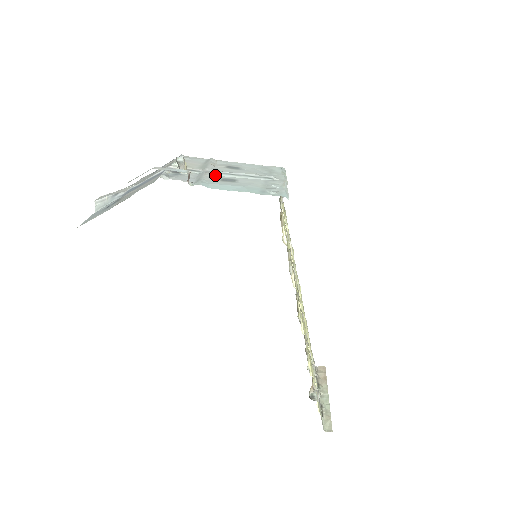
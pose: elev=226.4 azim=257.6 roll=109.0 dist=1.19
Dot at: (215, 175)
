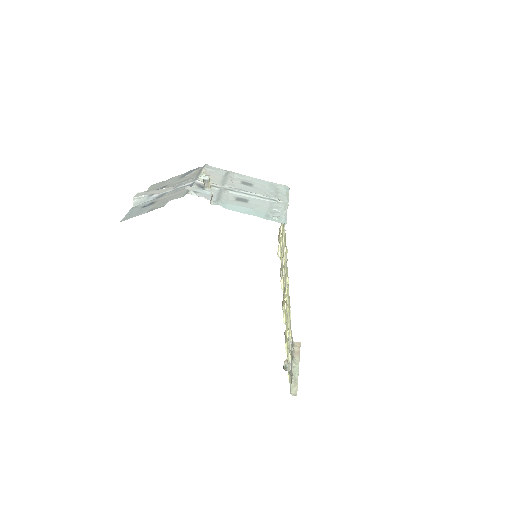
Dot at: (232, 193)
